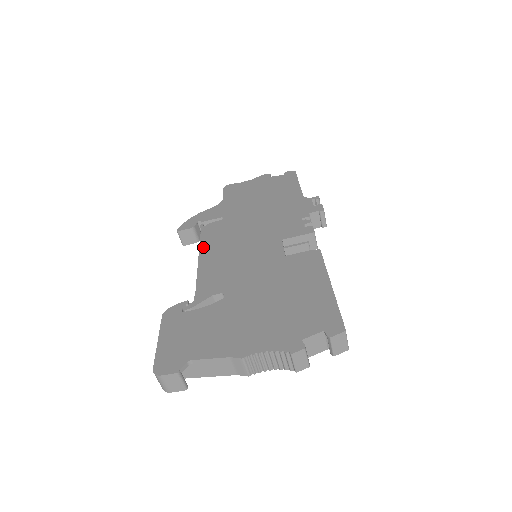
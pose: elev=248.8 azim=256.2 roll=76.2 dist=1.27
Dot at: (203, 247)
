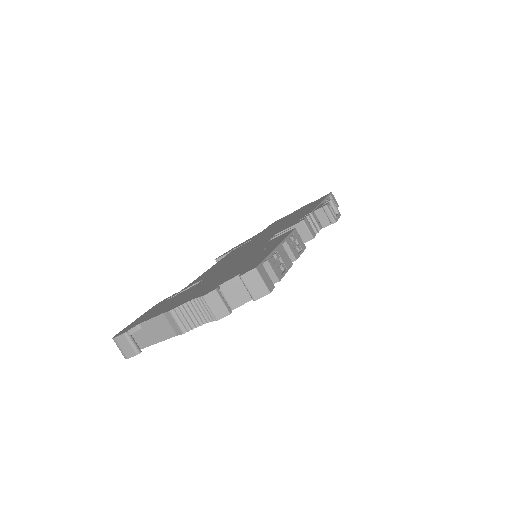
Dot at: occluded
